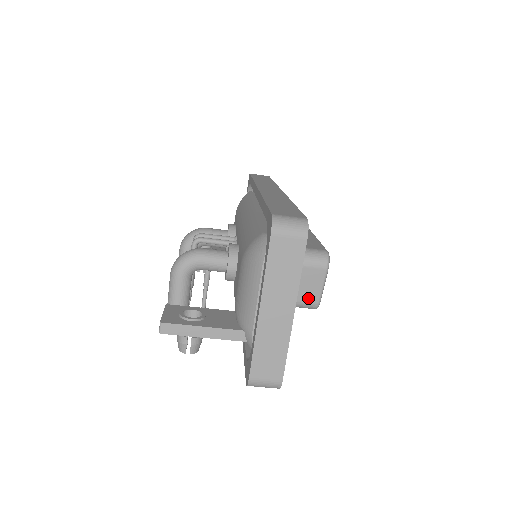
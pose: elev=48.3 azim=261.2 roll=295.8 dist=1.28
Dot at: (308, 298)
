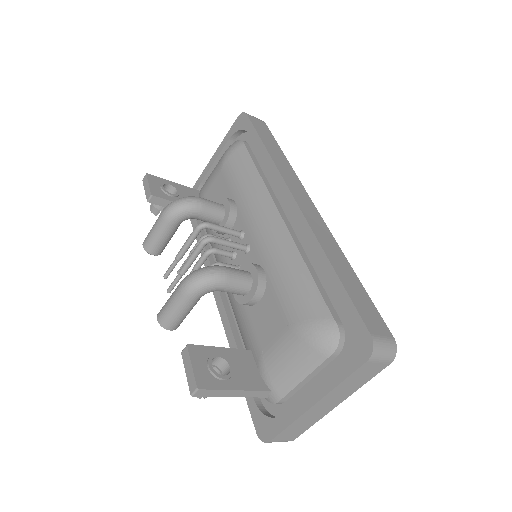
Dot at: occluded
